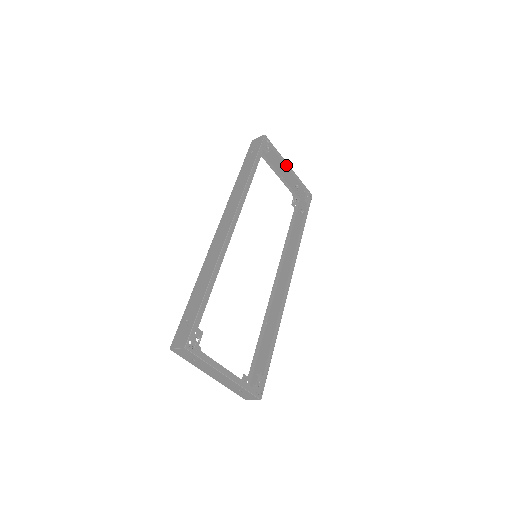
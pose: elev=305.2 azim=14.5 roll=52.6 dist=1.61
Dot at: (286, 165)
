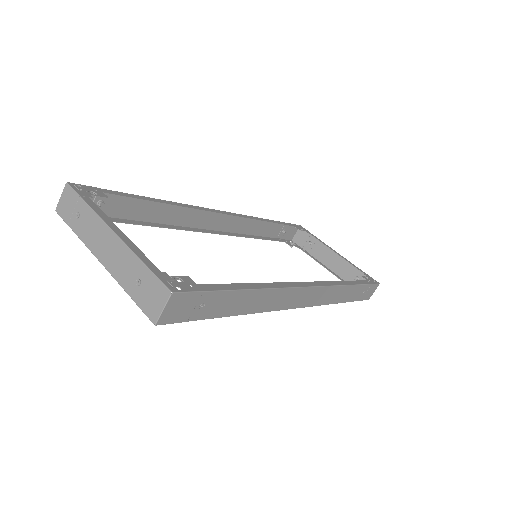
Dot at: (331, 249)
